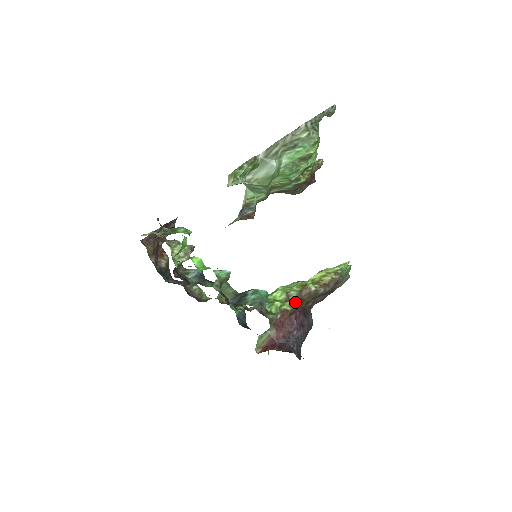
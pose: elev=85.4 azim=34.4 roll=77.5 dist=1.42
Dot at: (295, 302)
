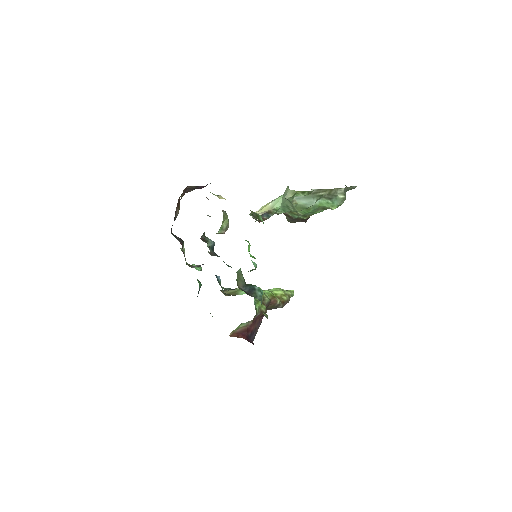
Dot at: occluded
